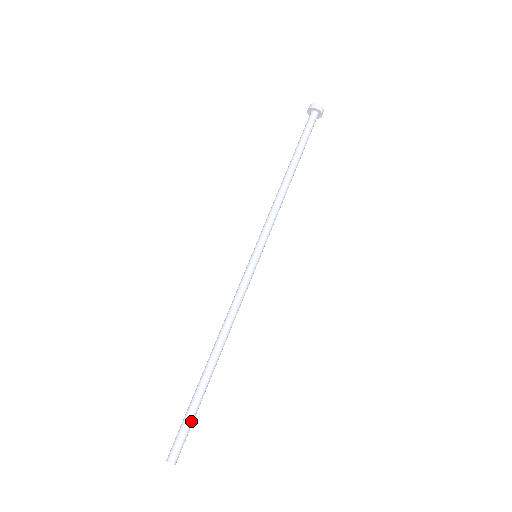
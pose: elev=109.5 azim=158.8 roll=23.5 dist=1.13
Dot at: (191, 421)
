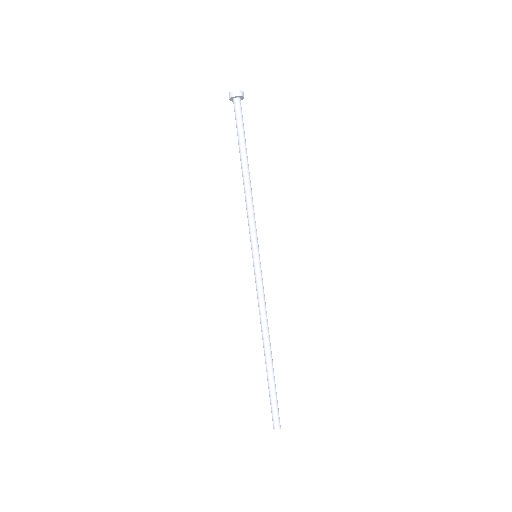
Dot at: (275, 398)
